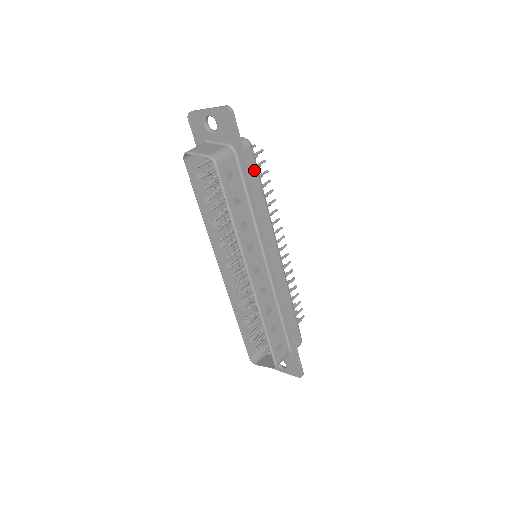
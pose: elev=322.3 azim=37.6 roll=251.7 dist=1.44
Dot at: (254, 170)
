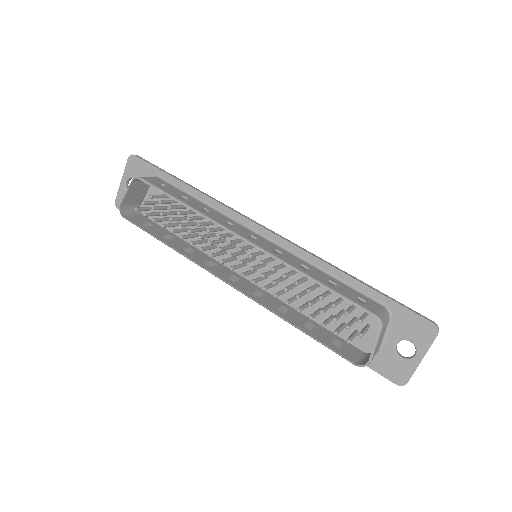
Dot at: occluded
